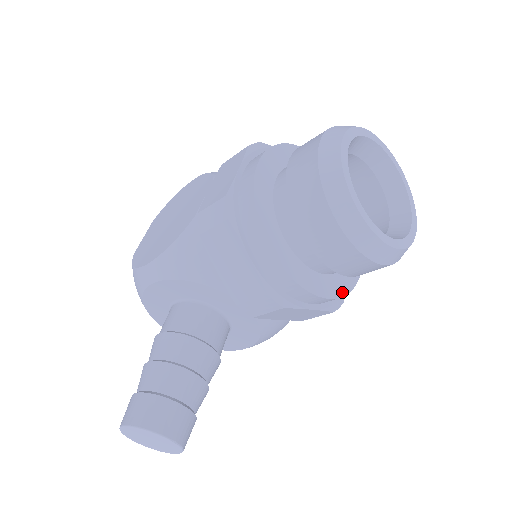
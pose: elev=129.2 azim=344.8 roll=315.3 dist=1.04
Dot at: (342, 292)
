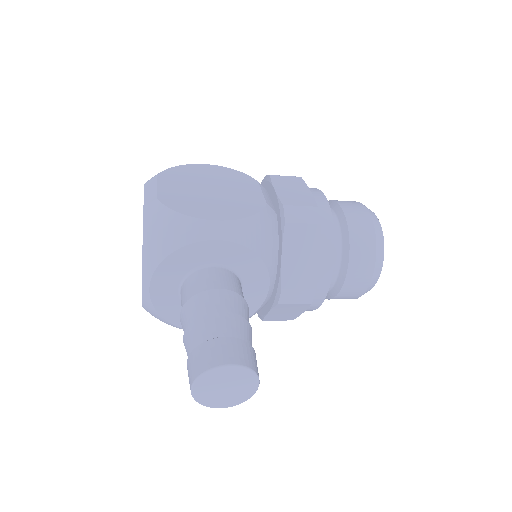
Dot at: occluded
